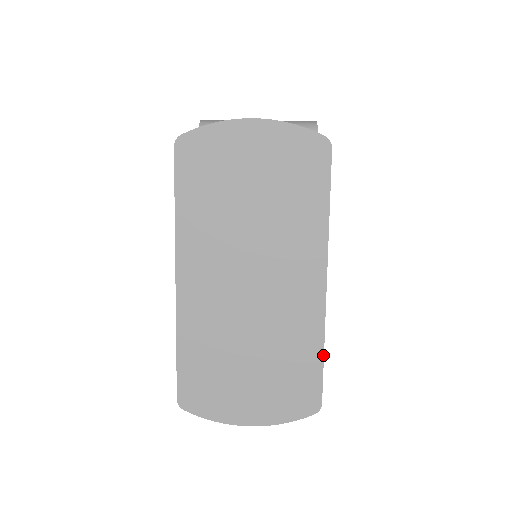
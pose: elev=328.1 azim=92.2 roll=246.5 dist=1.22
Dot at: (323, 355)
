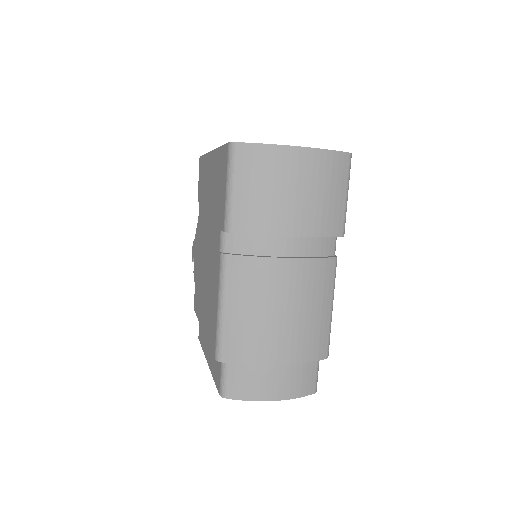
Dot at: occluded
